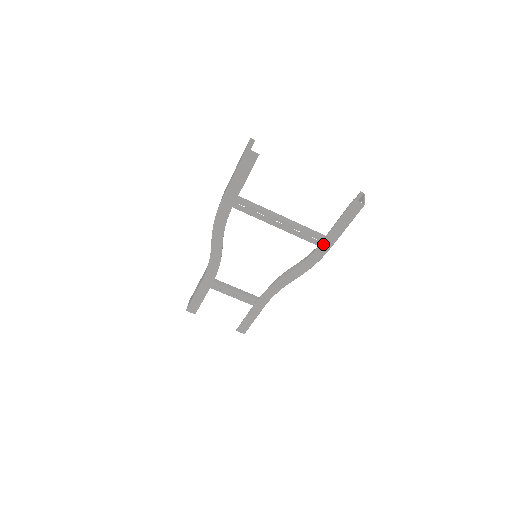
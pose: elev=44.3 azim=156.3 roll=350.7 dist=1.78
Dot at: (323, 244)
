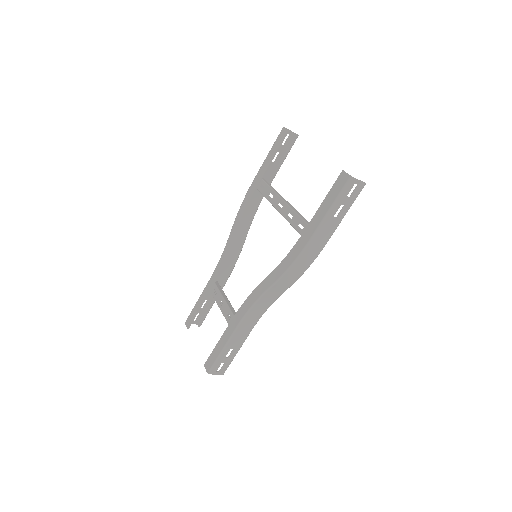
Dot at: (306, 232)
